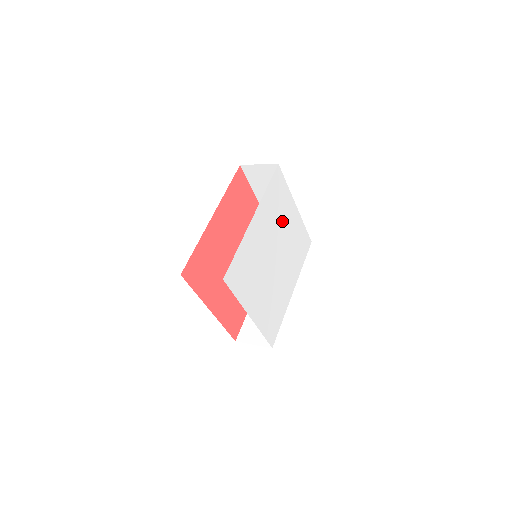
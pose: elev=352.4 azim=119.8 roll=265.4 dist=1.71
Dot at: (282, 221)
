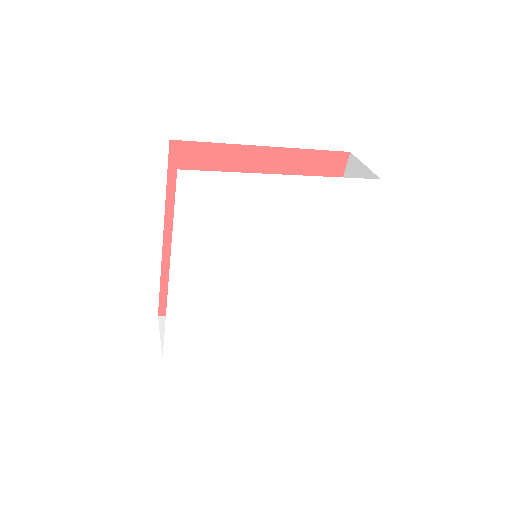
Dot at: (252, 226)
